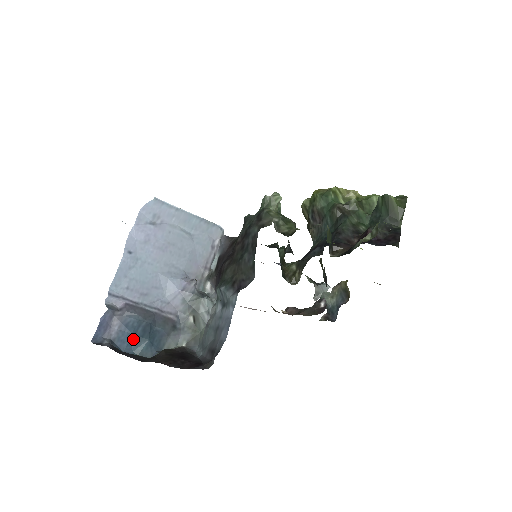
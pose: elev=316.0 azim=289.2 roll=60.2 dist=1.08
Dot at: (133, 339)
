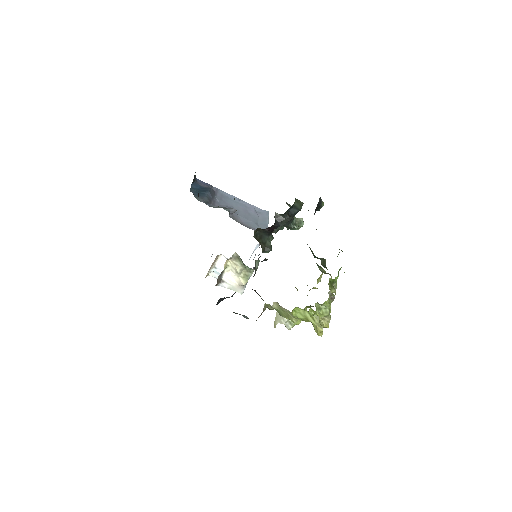
Dot at: (198, 188)
